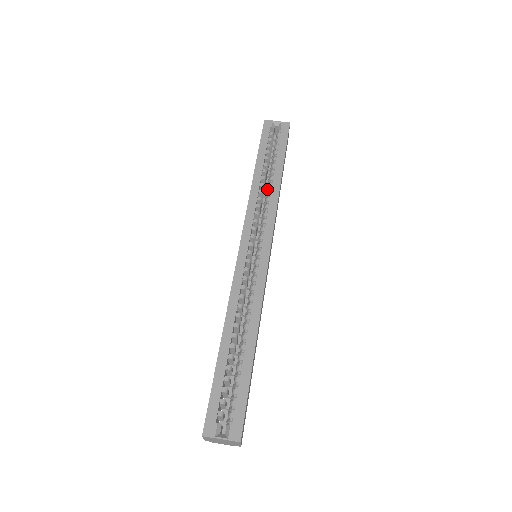
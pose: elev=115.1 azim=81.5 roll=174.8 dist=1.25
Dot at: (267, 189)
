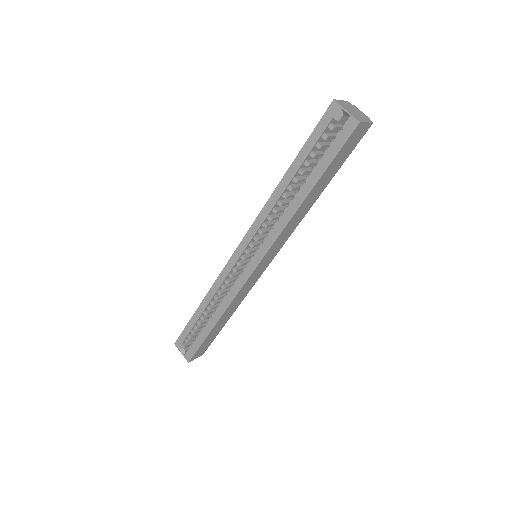
Dot at: (290, 201)
